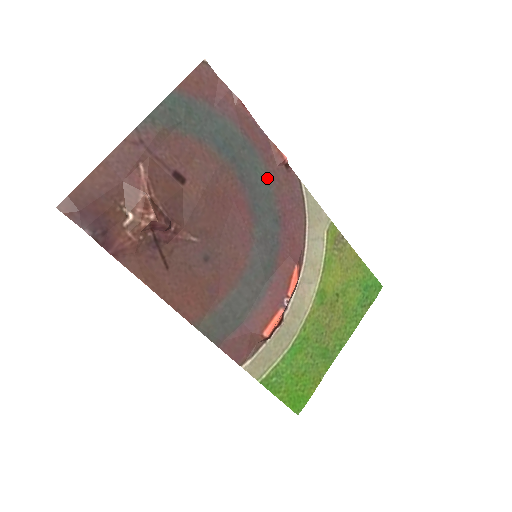
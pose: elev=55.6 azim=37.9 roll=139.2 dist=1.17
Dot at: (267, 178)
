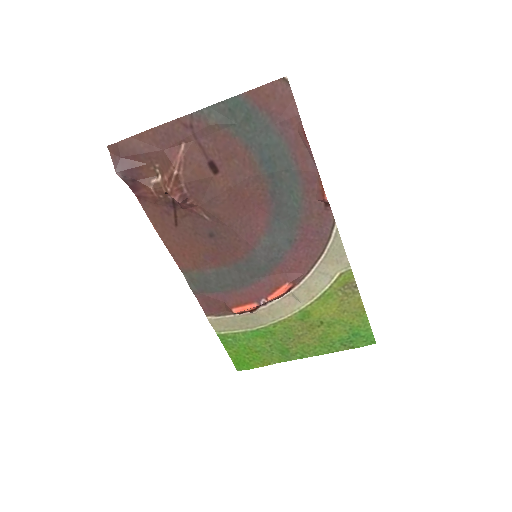
Dot at: (300, 204)
